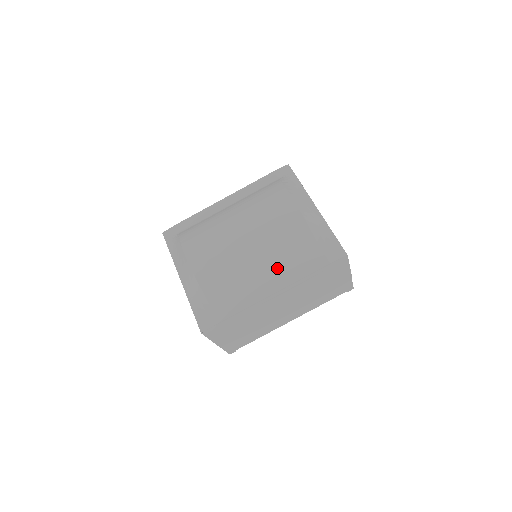
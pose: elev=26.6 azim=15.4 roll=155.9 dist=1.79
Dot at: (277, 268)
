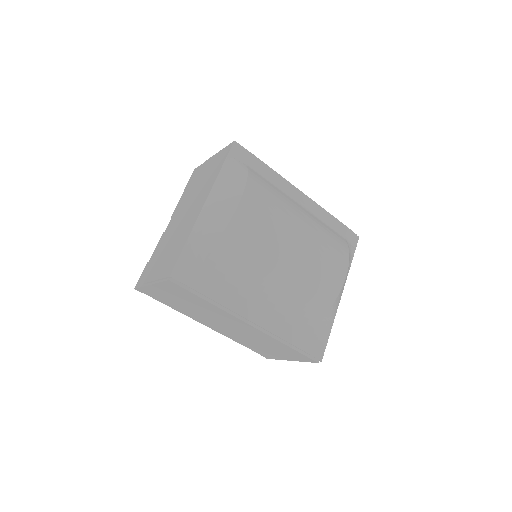
Dot at: (277, 306)
